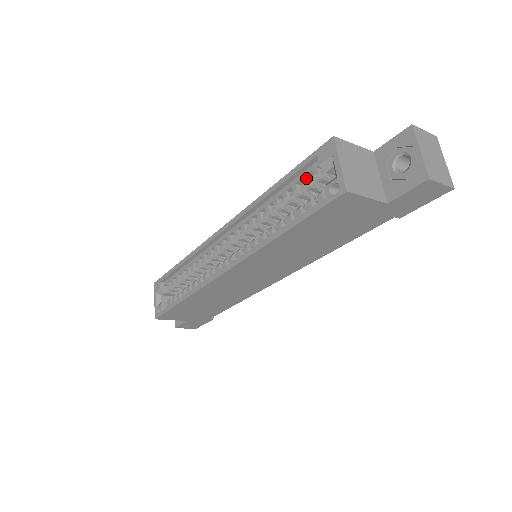
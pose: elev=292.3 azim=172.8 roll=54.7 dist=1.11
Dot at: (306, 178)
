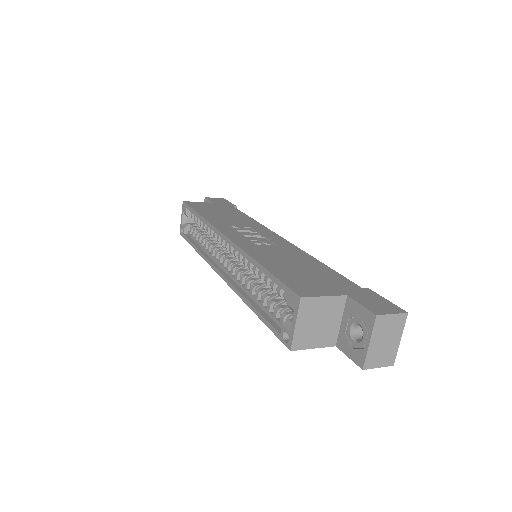
Dot at: (280, 291)
